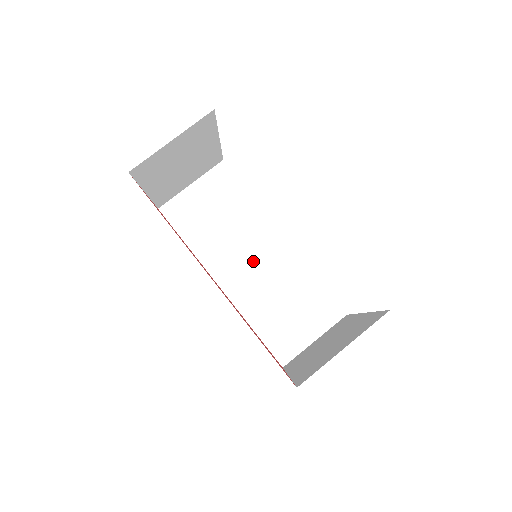
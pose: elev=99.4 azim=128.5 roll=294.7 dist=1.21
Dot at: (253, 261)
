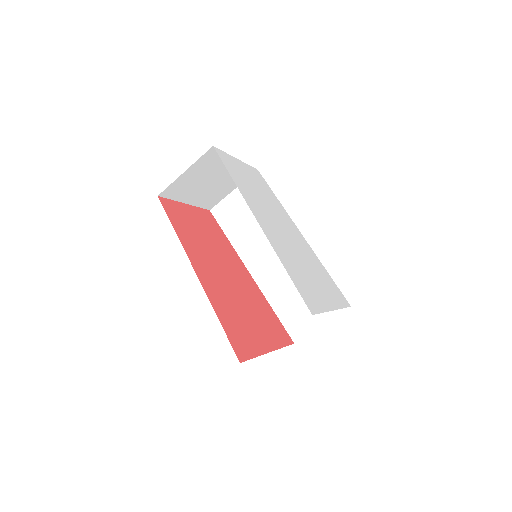
Dot at: (276, 255)
